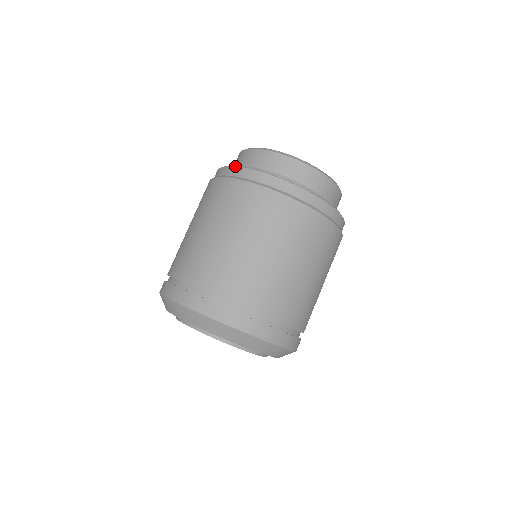
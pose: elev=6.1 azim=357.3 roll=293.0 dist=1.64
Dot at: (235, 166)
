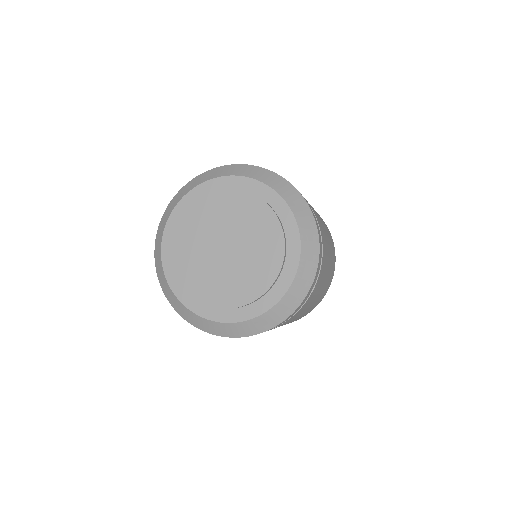
Dot at: occluded
